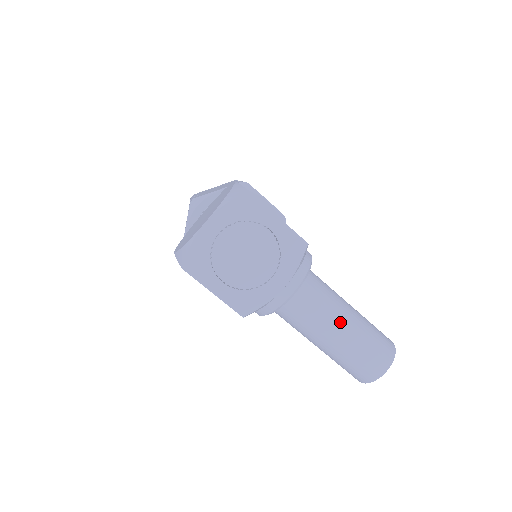
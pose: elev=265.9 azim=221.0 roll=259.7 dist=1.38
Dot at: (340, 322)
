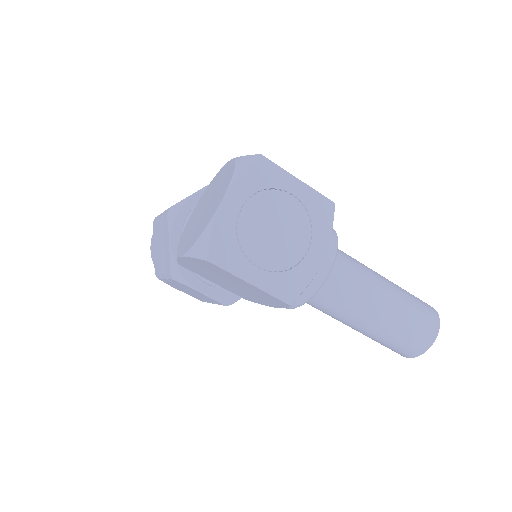
Dot at: (381, 290)
